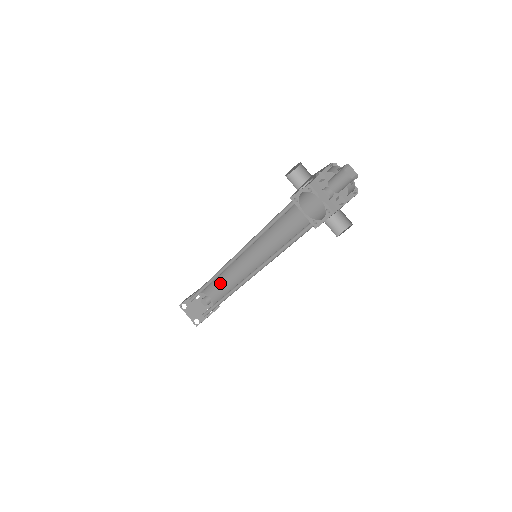
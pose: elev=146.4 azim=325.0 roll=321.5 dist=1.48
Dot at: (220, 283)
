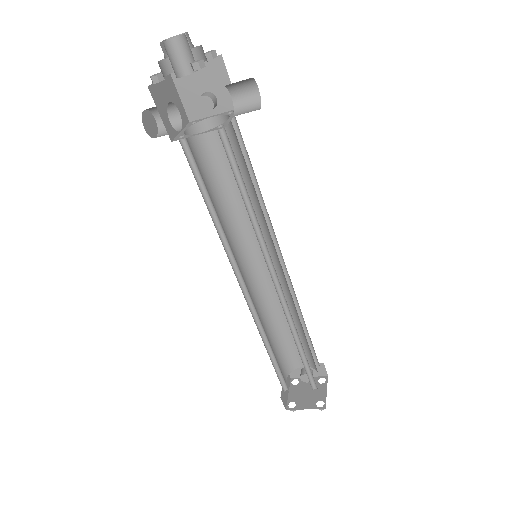
Dot at: (287, 338)
